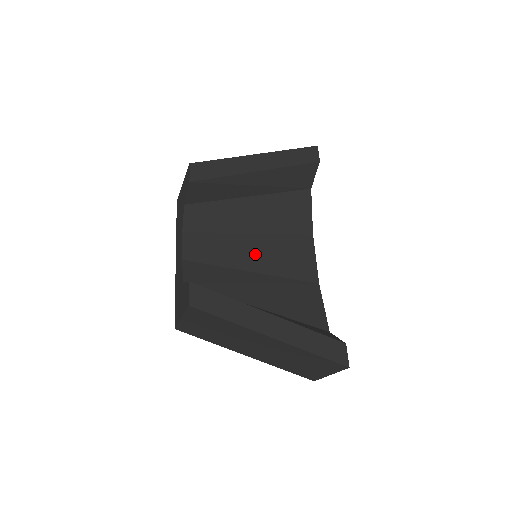
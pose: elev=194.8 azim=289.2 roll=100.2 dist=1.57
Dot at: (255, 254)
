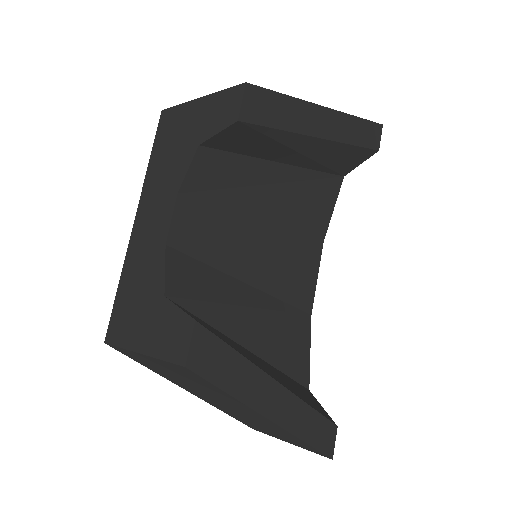
Dot at: (260, 257)
